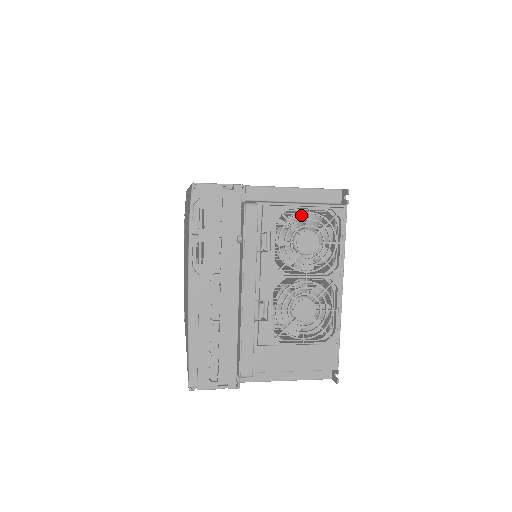
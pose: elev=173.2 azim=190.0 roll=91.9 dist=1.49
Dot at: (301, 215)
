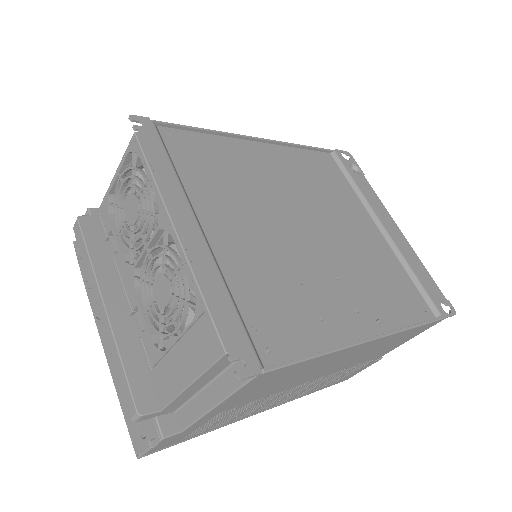
Dot at: occluded
